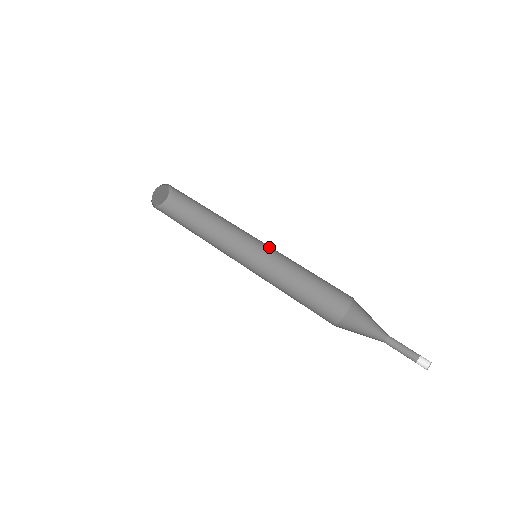
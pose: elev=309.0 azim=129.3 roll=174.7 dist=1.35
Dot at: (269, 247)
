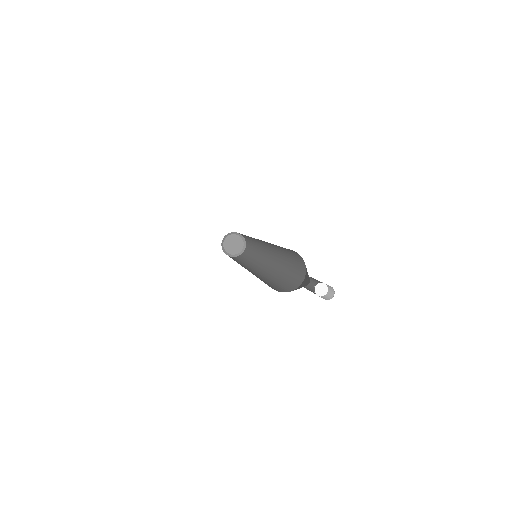
Dot at: (271, 265)
